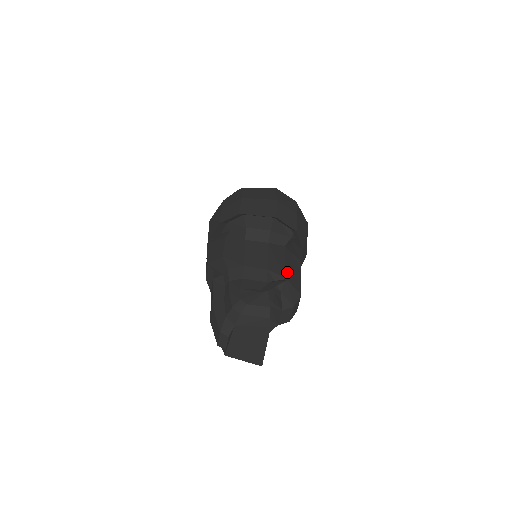
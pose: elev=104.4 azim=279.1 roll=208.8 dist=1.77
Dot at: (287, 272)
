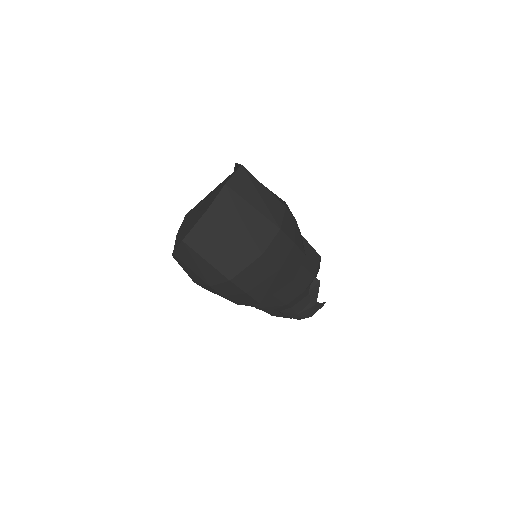
Dot at: (311, 270)
